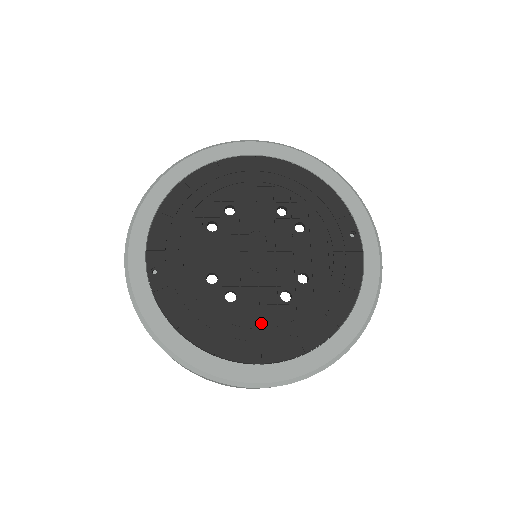
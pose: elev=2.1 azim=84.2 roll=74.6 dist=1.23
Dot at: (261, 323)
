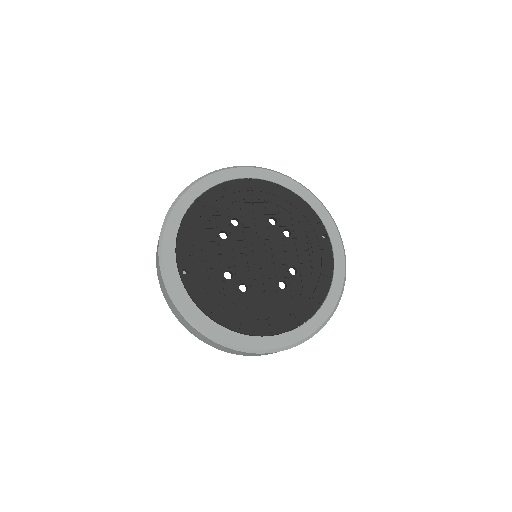
Dot at: (267, 306)
